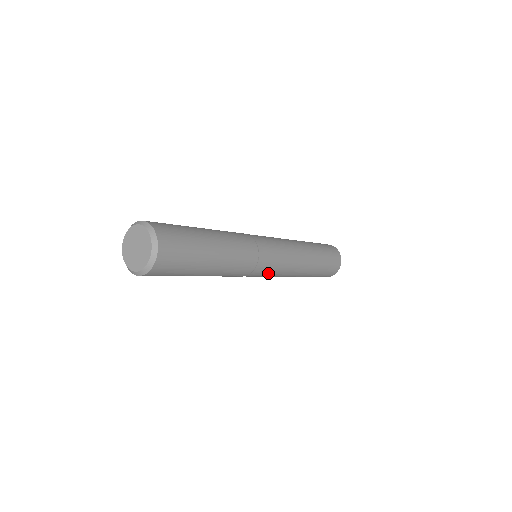
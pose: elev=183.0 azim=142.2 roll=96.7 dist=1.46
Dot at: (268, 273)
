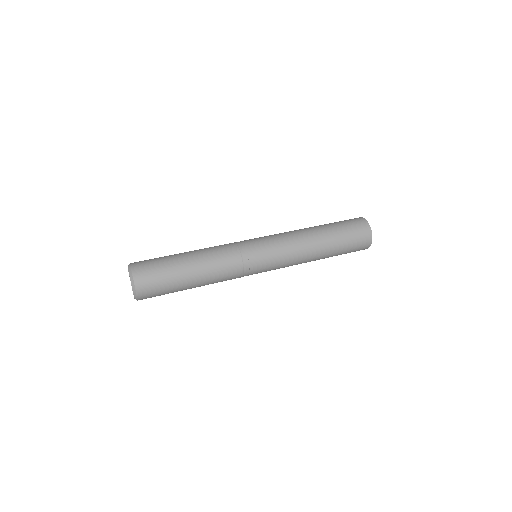
Dot at: occluded
